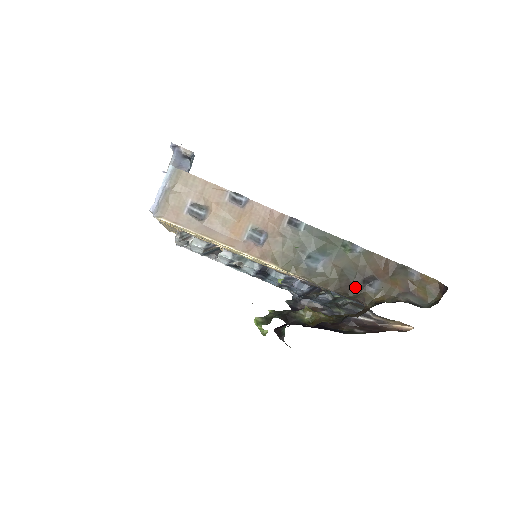
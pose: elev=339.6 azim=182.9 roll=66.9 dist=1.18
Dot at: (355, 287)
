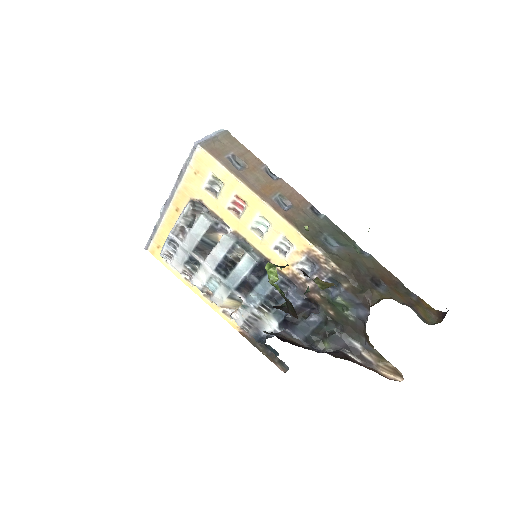
Dot at: (364, 281)
